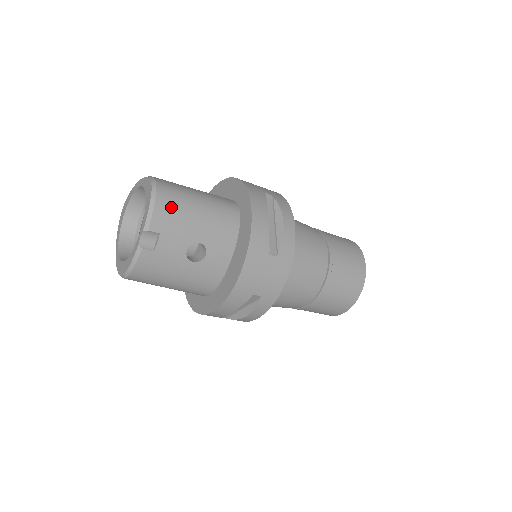
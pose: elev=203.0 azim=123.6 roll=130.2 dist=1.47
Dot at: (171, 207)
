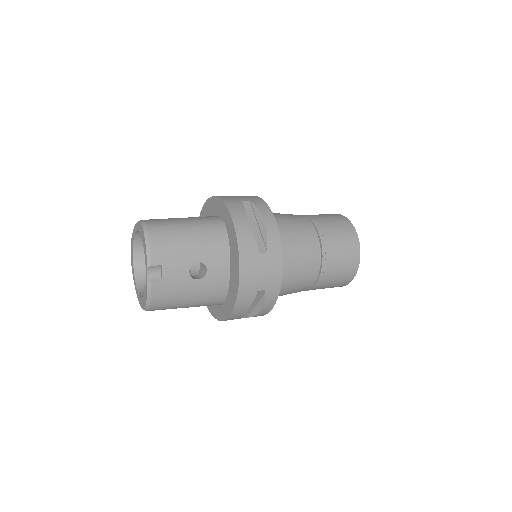
Dot at: (164, 240)
